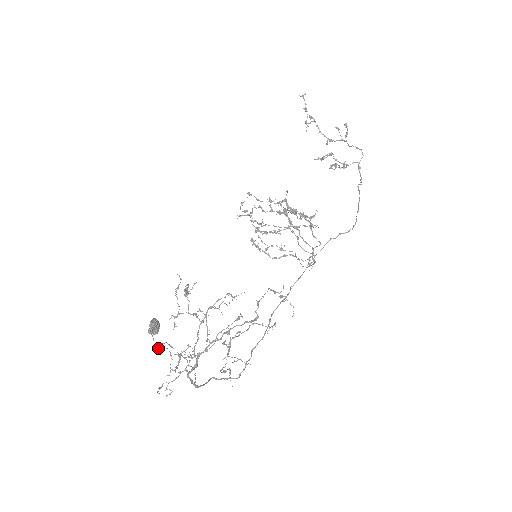
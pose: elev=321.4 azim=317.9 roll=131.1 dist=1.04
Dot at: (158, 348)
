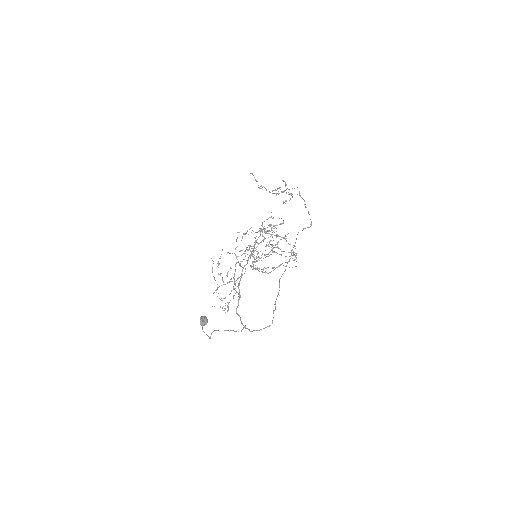
Dot at: occluded
